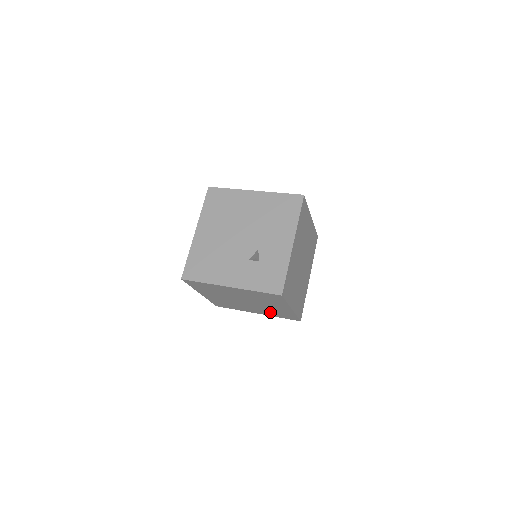
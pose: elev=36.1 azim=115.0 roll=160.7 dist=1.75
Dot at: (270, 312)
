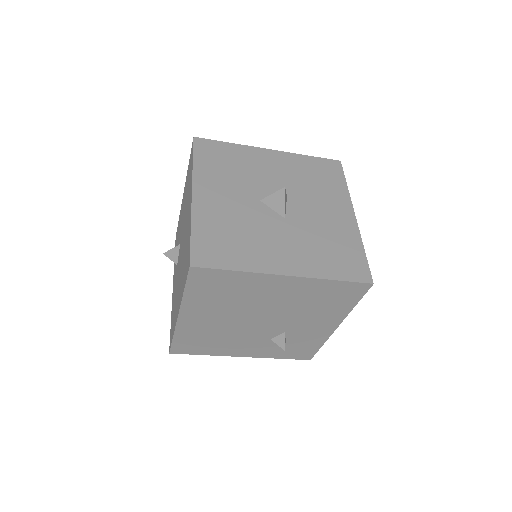
Dot at: occluded
